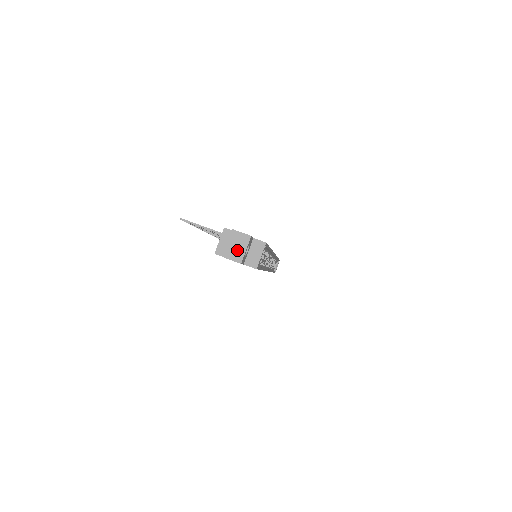
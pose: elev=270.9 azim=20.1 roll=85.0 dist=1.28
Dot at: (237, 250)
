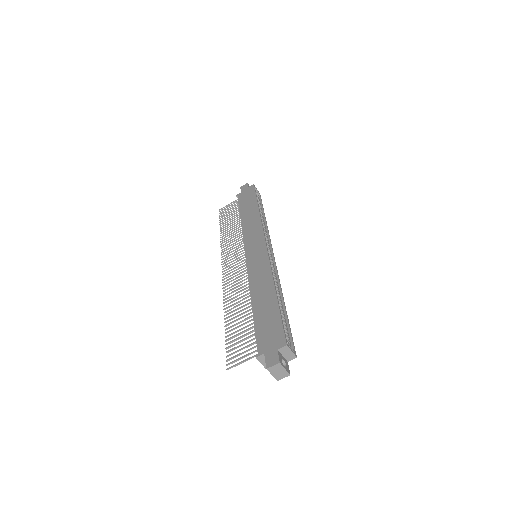
Dot at: (281, 373)
